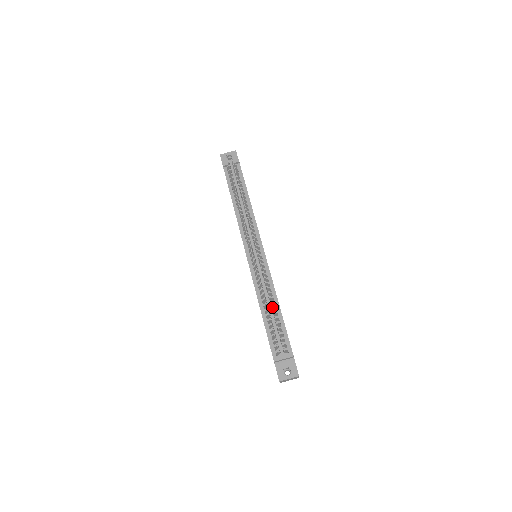
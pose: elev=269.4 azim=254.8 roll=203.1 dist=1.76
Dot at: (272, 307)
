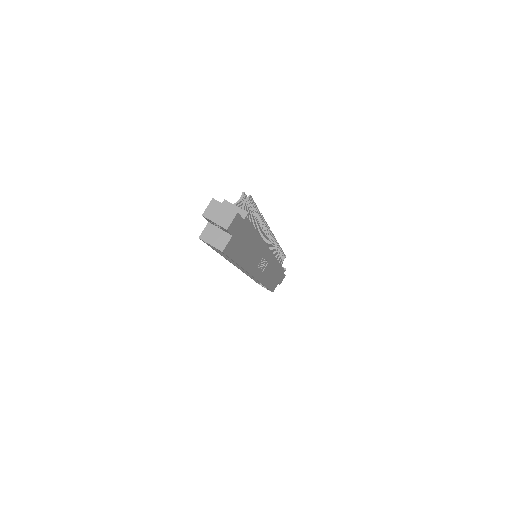
Dot at: (260, 213)
